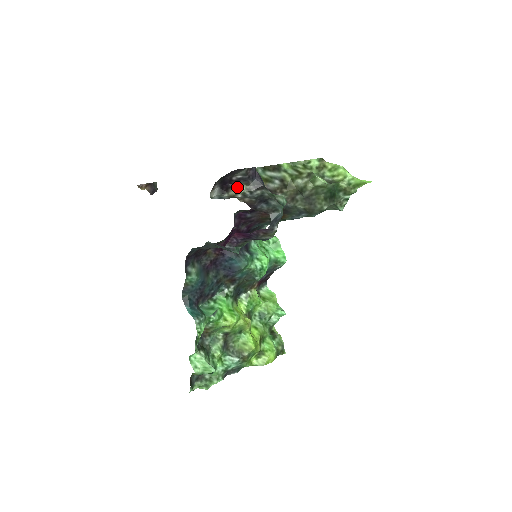
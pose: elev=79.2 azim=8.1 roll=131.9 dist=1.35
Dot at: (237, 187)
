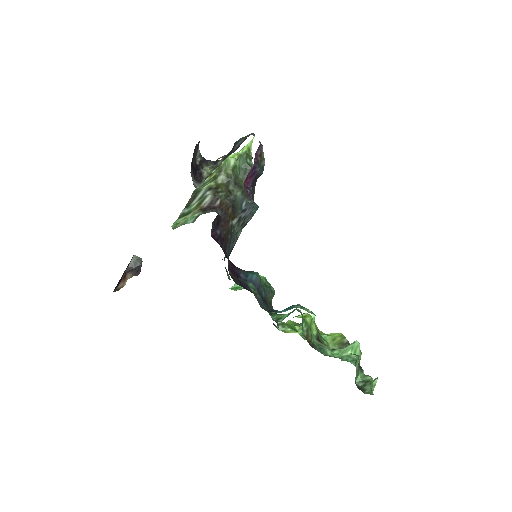
Dot at: (204, 170)
